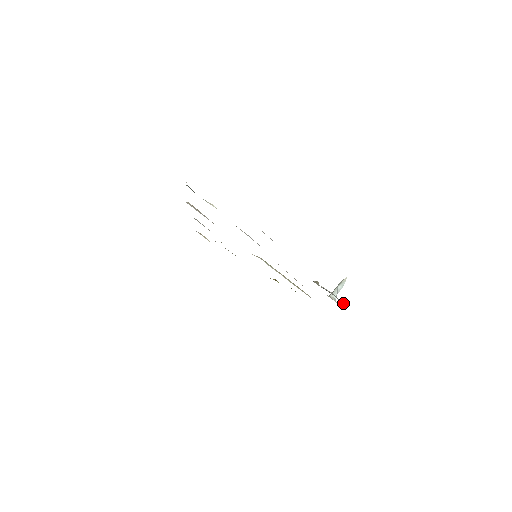
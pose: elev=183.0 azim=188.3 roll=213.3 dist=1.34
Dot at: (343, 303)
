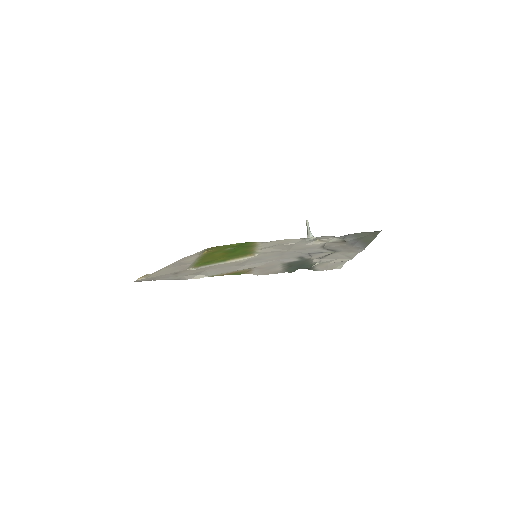
Dot at: (331, 236)
